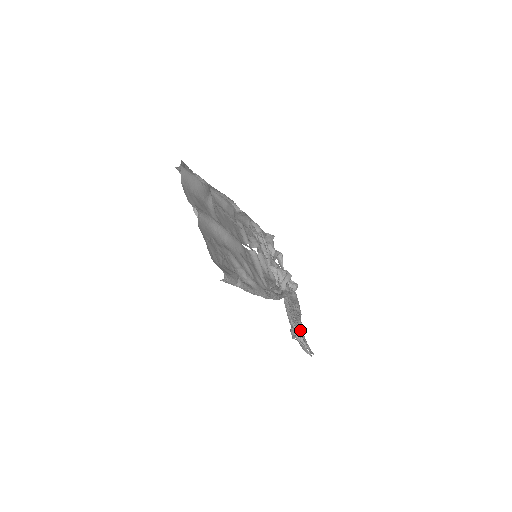
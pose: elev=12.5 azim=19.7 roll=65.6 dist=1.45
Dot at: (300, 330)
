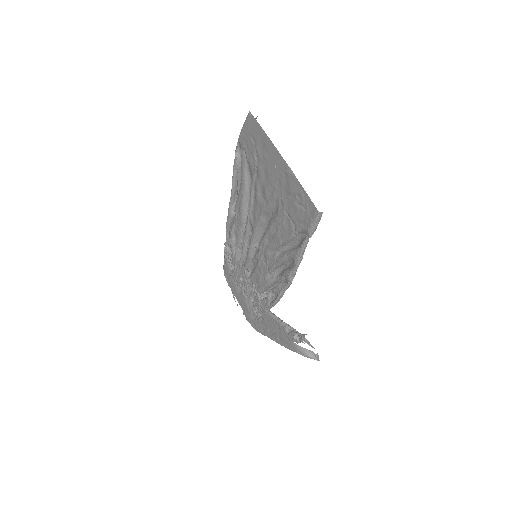
Dot at: occluded
